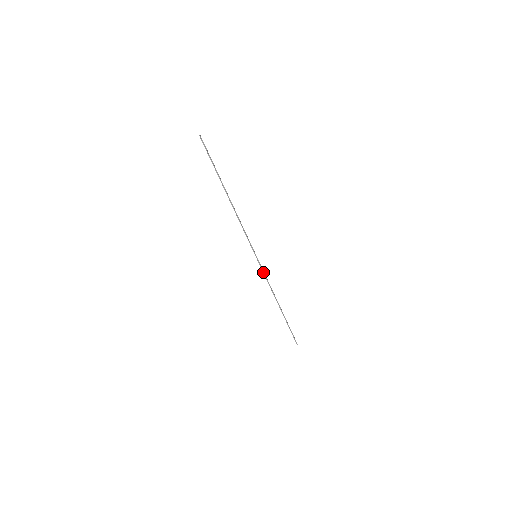
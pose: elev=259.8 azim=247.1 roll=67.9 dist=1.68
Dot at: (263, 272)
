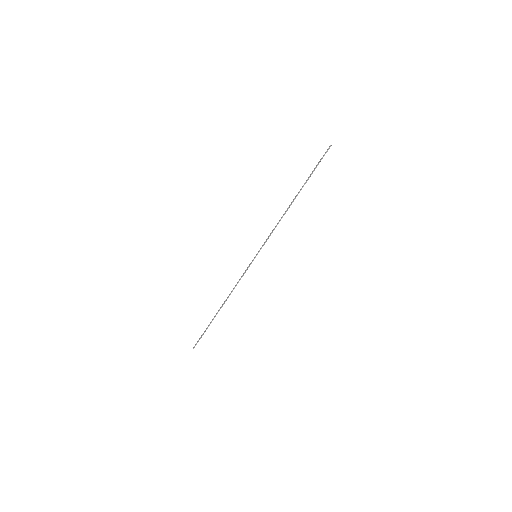
Dot at: (245, 272)
